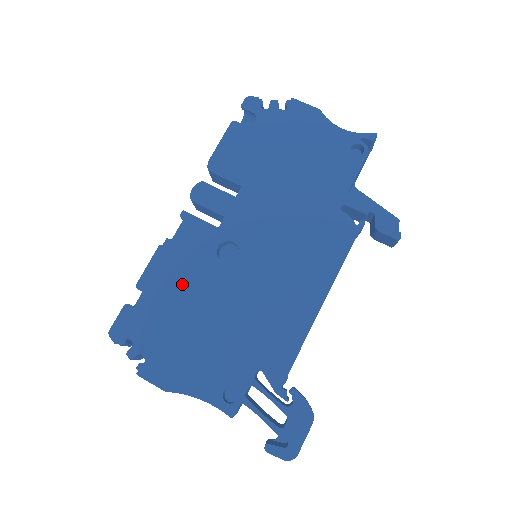
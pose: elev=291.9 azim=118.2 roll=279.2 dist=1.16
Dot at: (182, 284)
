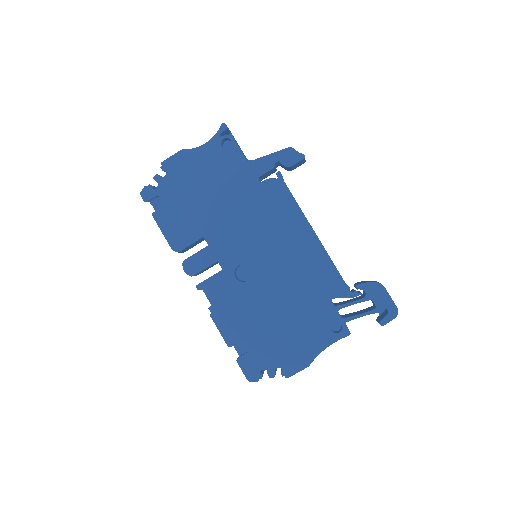
Dot at: (246, 316)
